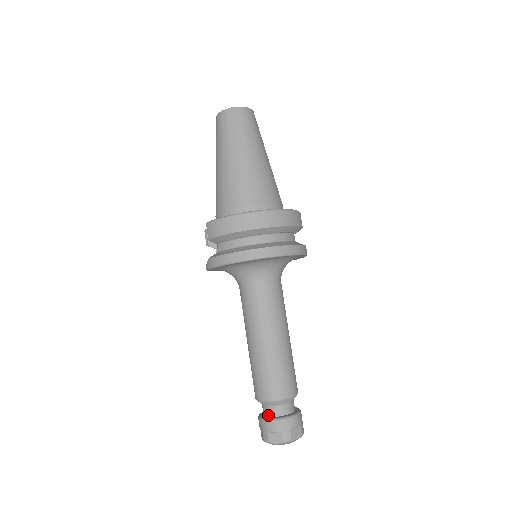
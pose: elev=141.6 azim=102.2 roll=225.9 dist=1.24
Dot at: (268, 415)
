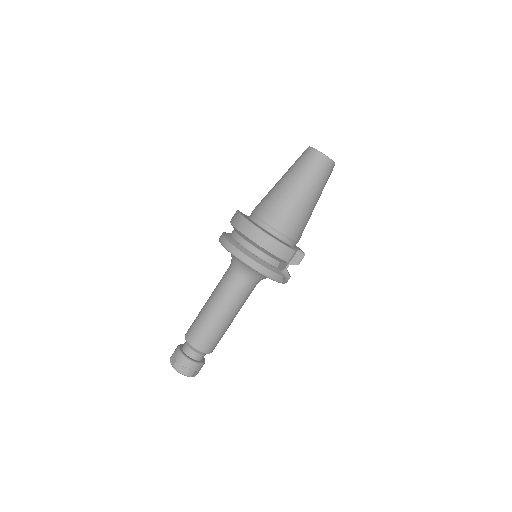
Dot at: (183, 347)
